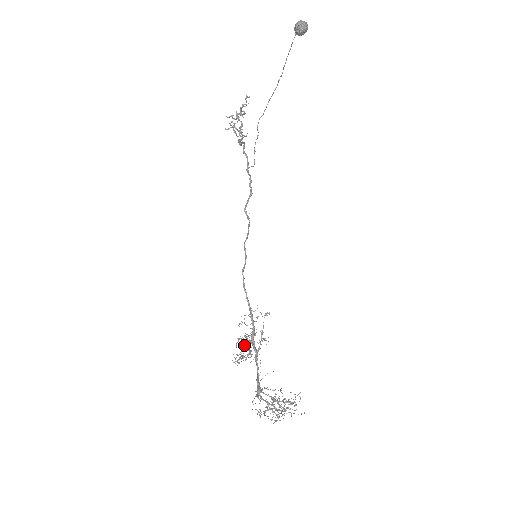
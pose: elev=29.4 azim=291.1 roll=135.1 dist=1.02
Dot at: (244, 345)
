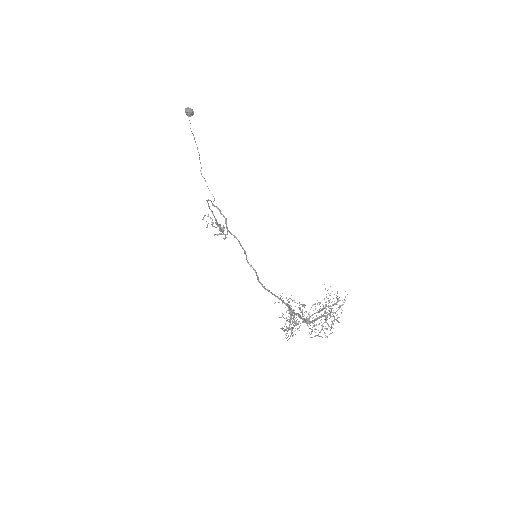
Dot at: occluded
